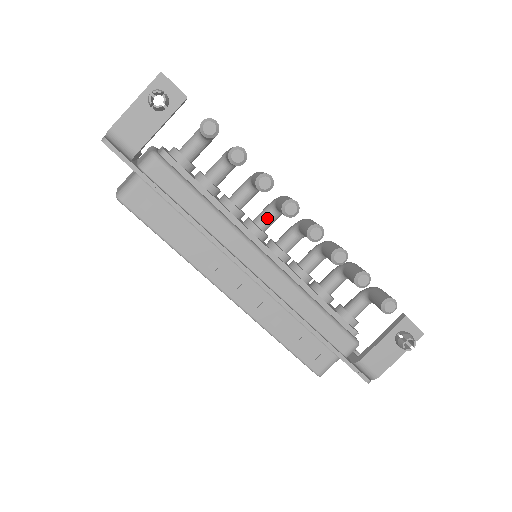
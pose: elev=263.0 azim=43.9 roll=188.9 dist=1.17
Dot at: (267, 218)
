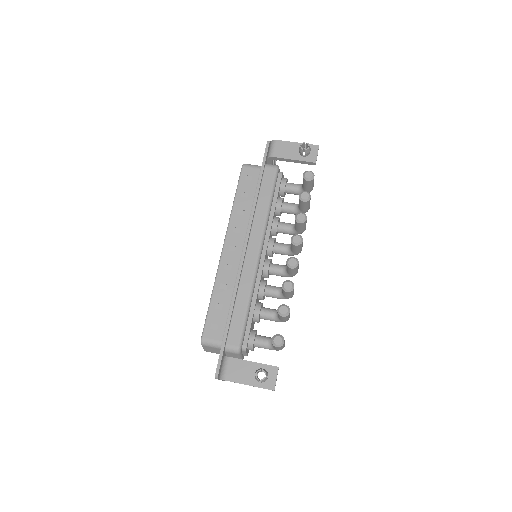
Dot at: (282, 246)
